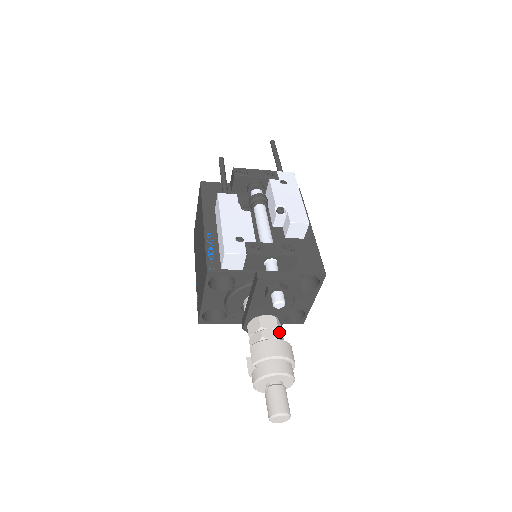
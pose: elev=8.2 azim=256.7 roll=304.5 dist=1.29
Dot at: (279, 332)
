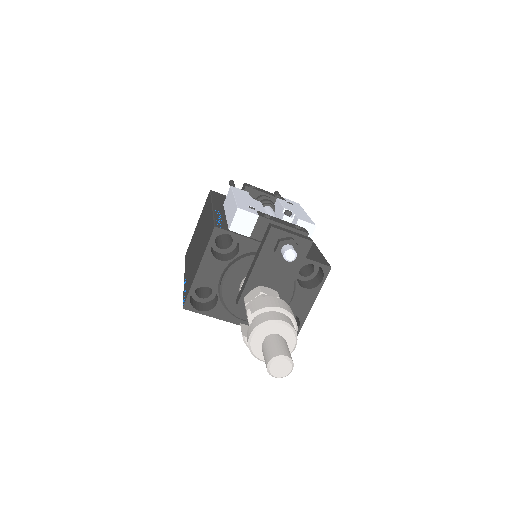
Dot at: occluded
